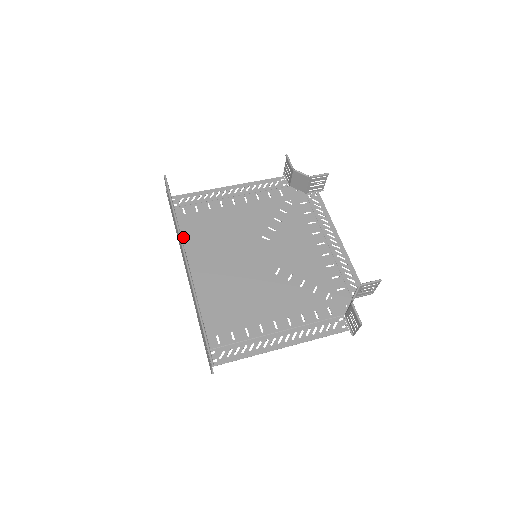
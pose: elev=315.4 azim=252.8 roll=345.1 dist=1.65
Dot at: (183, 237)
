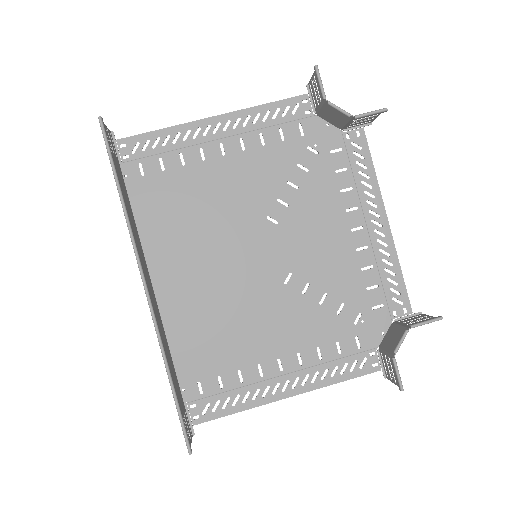
Dot at: (142, 220)
